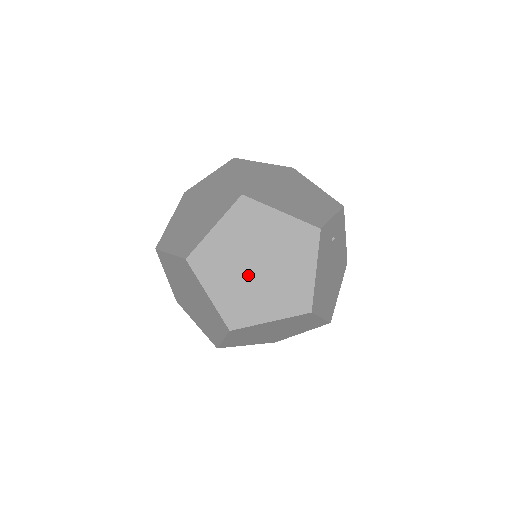
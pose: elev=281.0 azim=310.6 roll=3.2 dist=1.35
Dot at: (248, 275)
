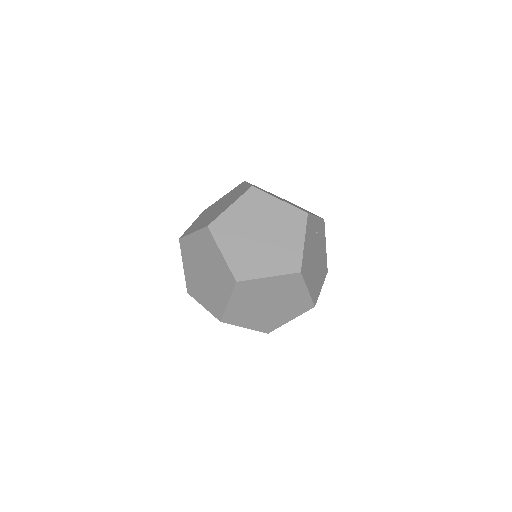
Dot at: (253, 241)
